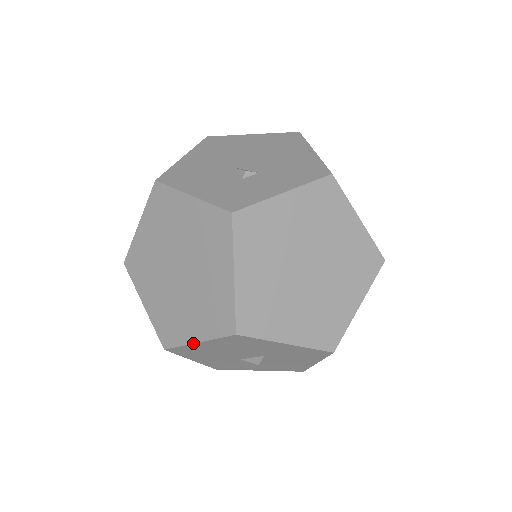
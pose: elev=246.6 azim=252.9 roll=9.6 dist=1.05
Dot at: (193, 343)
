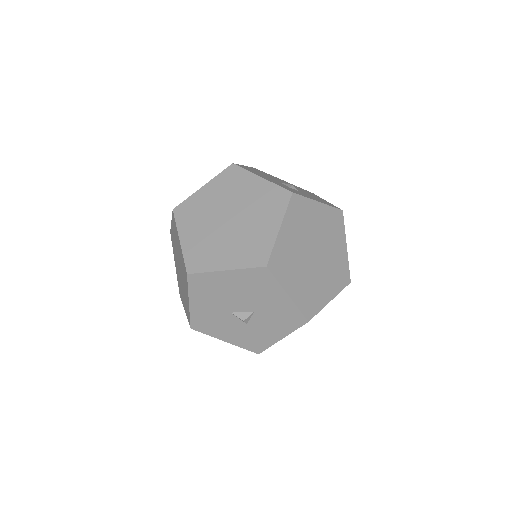
Dot at: (221, 270)
